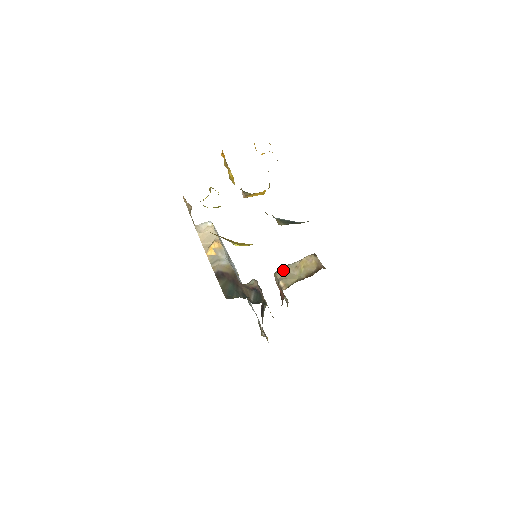
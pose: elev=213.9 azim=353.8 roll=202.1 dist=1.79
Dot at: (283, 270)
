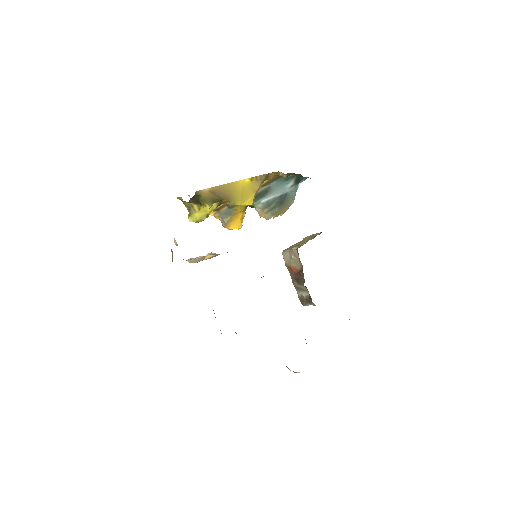
Dot at: (289, 247)
